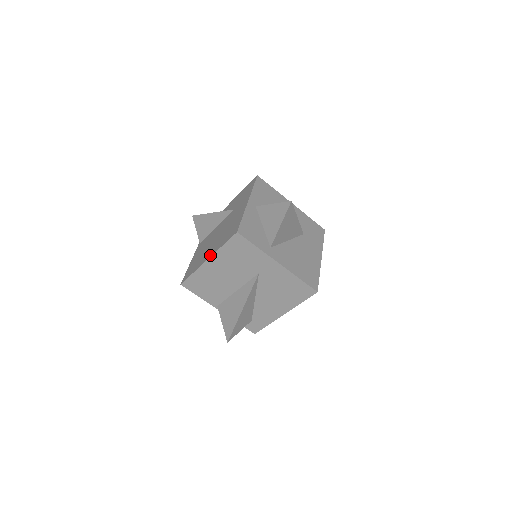
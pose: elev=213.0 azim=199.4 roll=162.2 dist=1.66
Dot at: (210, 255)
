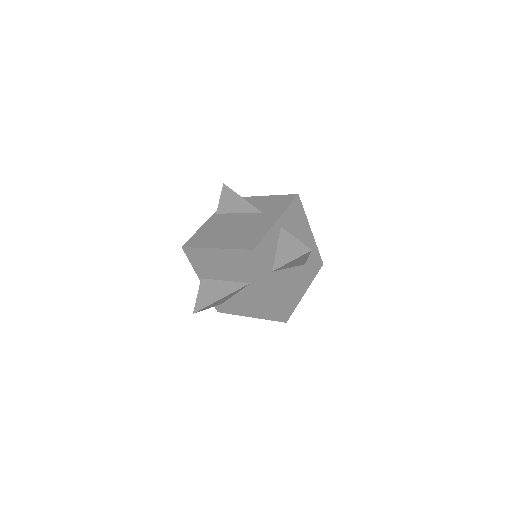
Dot at: (220, 246)
